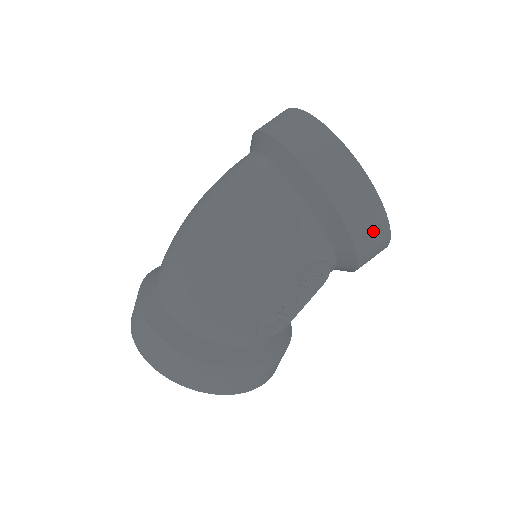
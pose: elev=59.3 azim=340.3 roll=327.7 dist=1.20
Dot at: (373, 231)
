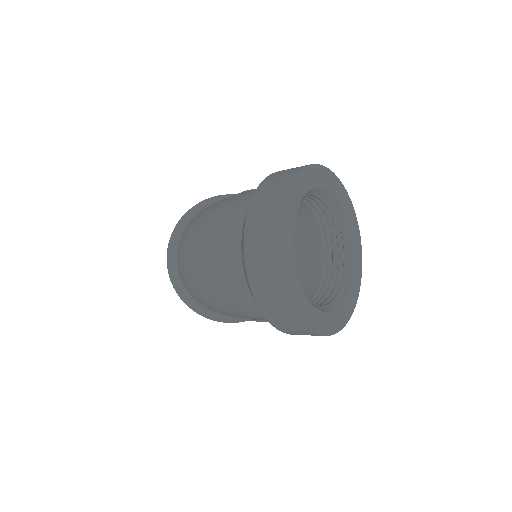
Dot at: occluded
